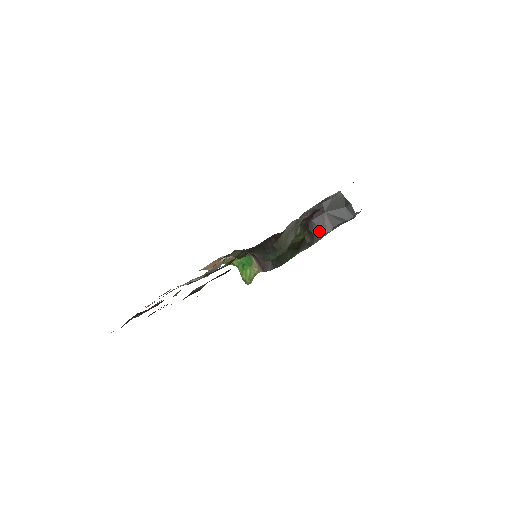
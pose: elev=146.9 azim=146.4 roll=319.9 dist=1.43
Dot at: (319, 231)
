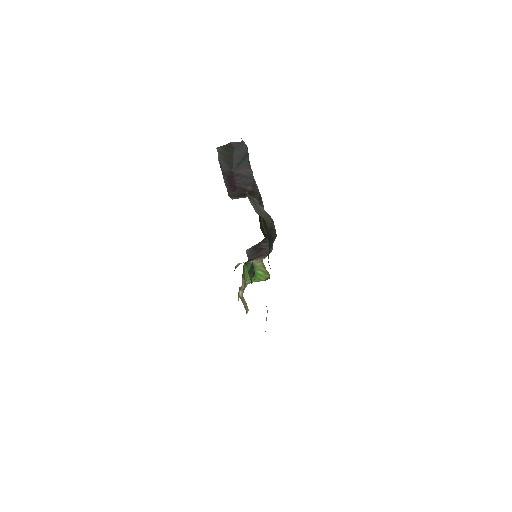
Dot at: (249, 184)
